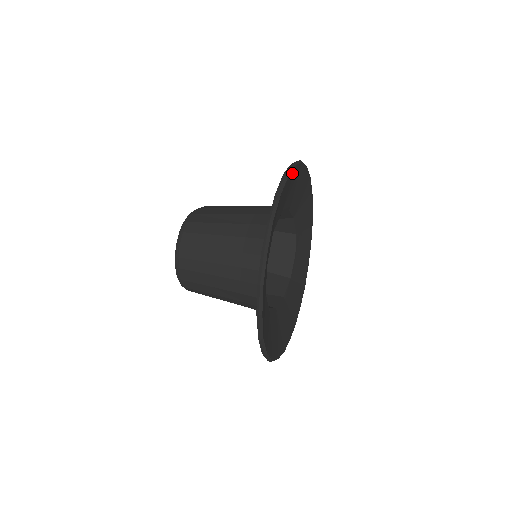
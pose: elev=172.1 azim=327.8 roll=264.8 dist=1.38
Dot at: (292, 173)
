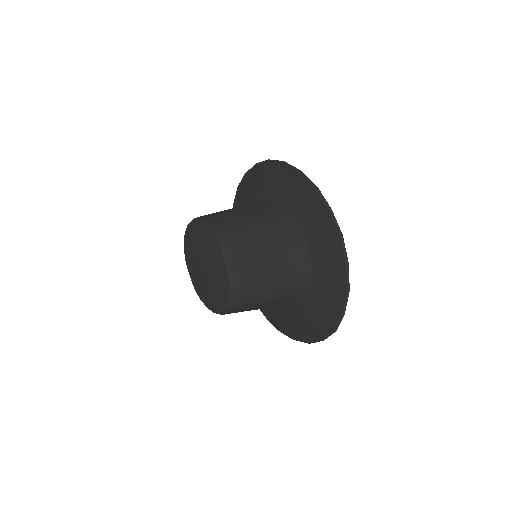
Dot at: (331, 220)
